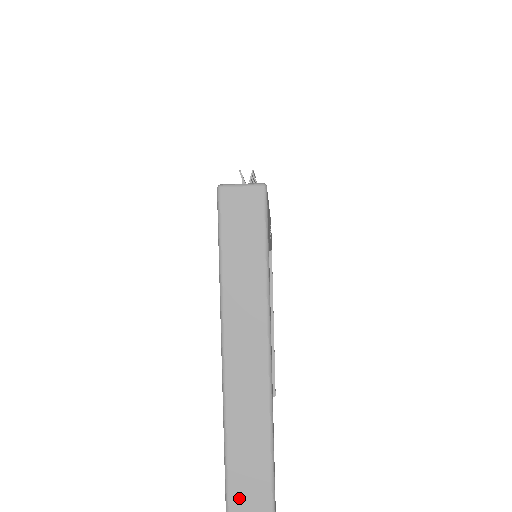
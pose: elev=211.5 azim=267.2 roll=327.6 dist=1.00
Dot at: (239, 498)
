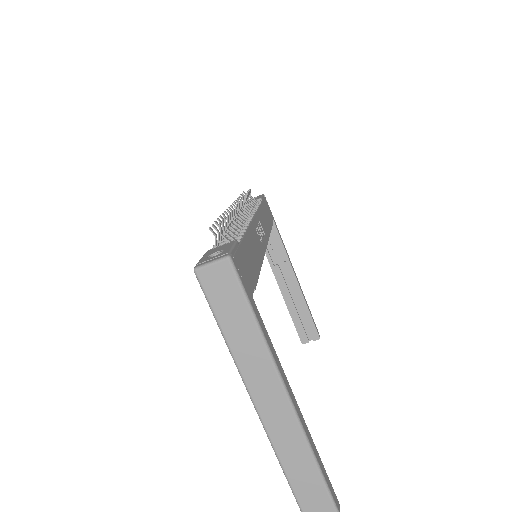
Dot at: (295, 475)
